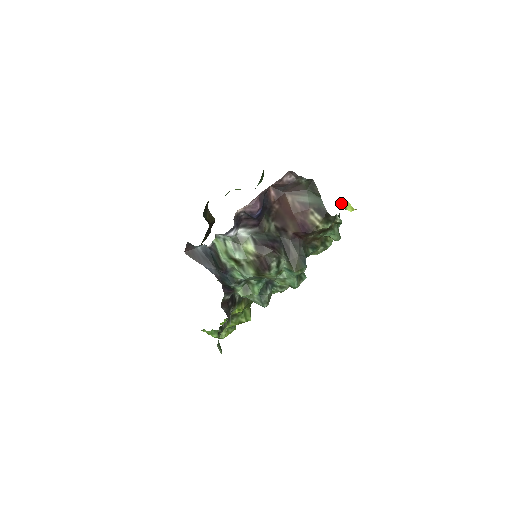
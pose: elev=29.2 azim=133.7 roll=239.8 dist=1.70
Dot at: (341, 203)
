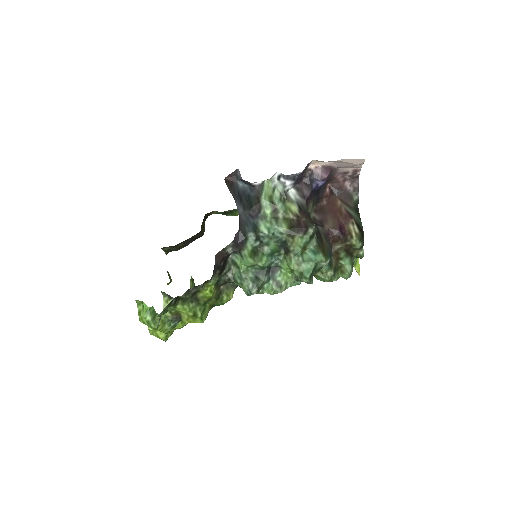
Dot at: occluded
